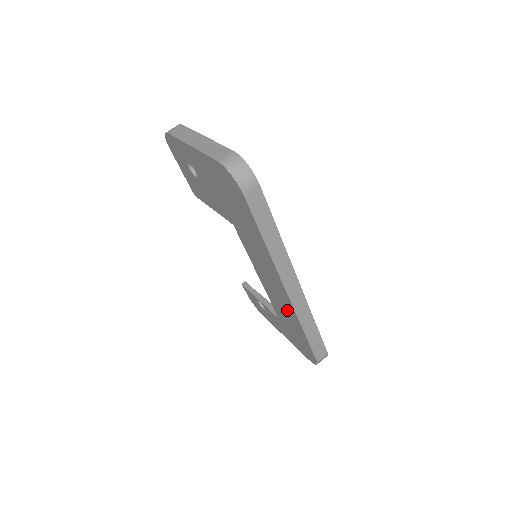
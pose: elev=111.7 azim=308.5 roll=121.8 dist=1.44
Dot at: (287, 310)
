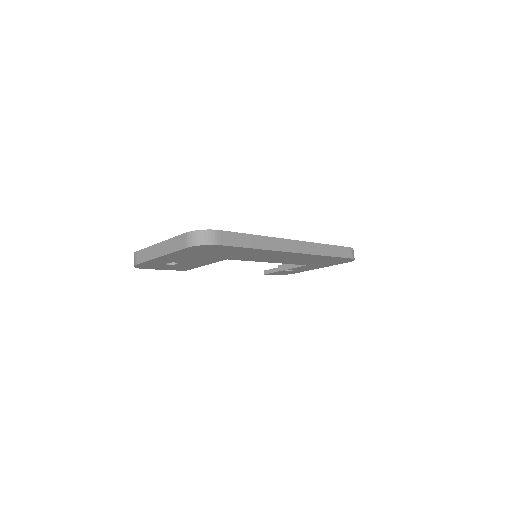
Dot at: (306, 258)
